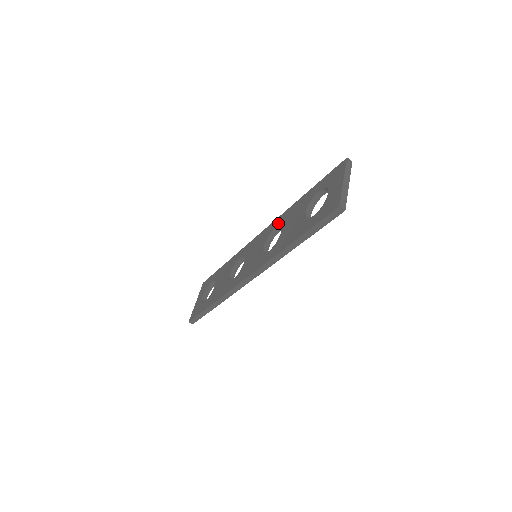
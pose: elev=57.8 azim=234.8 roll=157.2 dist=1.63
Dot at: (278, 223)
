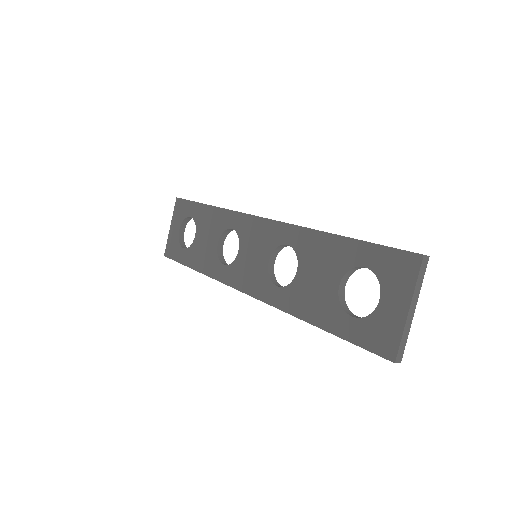
Dot at: (292, 241)
